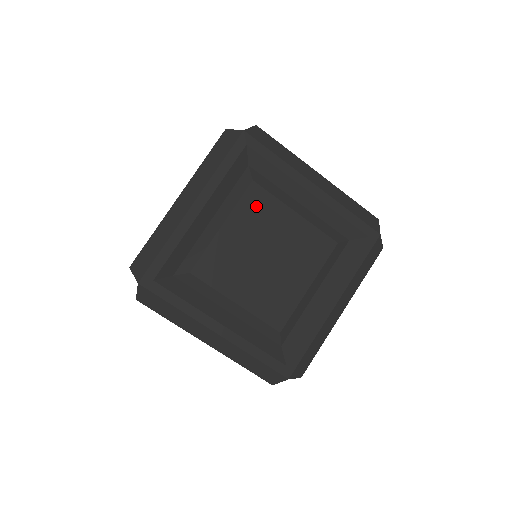
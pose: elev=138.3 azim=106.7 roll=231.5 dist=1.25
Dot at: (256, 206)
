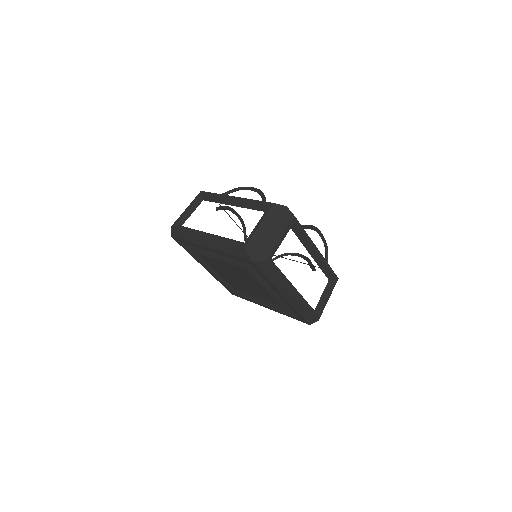
Dot at: (244, 273)
